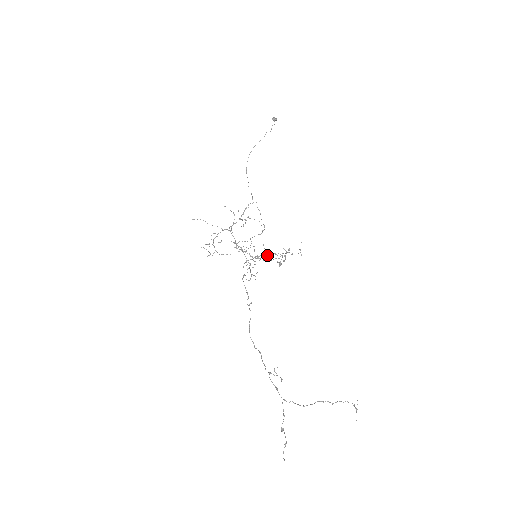
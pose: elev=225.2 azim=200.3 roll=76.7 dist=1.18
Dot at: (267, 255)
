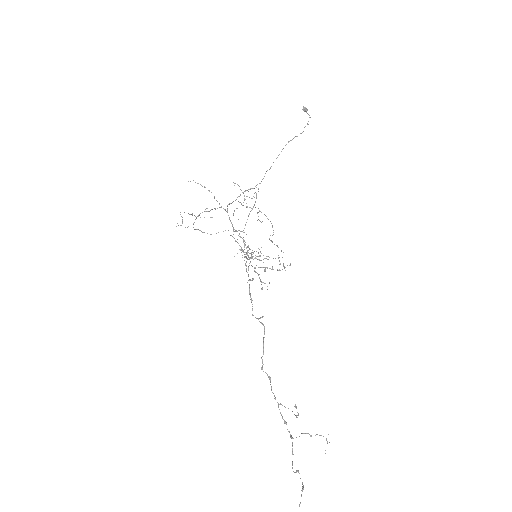
Dot at: occluded
